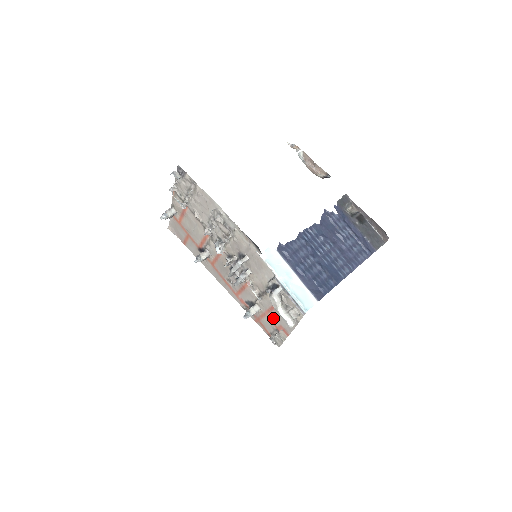
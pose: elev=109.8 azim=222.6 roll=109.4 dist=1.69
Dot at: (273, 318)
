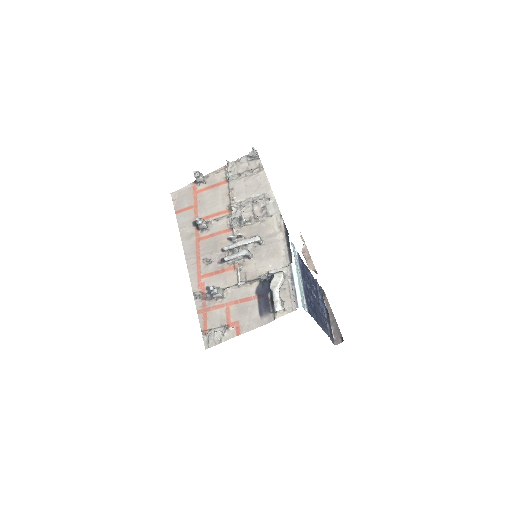
Dot at: (234, 311)
